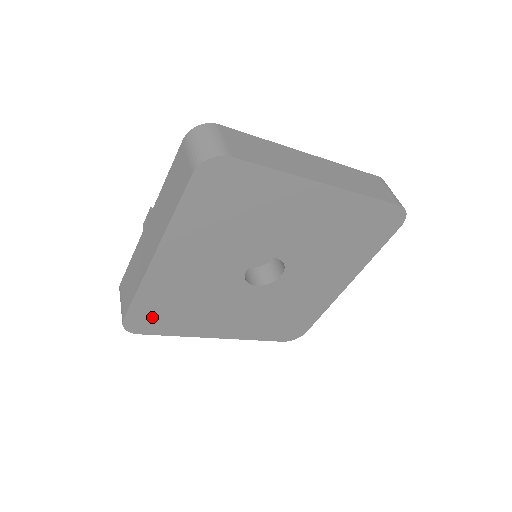
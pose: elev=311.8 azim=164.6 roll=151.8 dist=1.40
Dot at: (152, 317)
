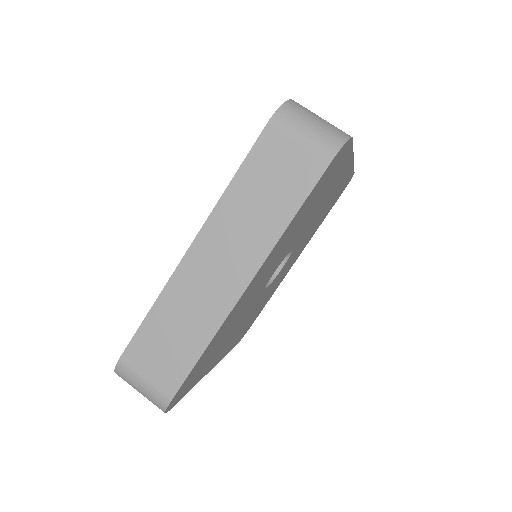
Dot at: (248, 327)
